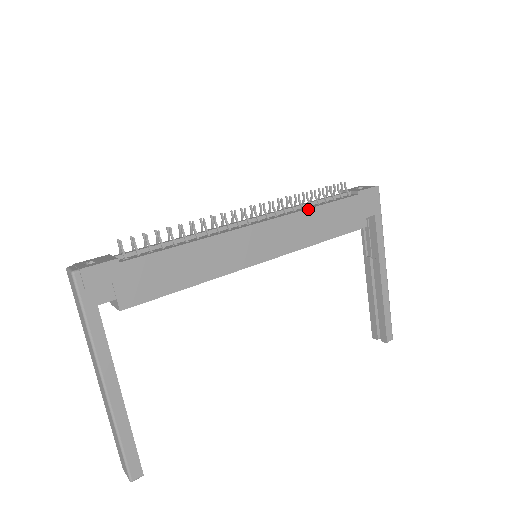
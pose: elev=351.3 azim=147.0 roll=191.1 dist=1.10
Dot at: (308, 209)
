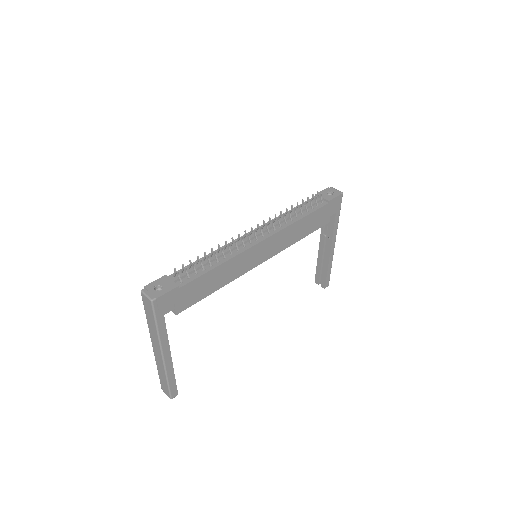
Dot at: (295, 222)
